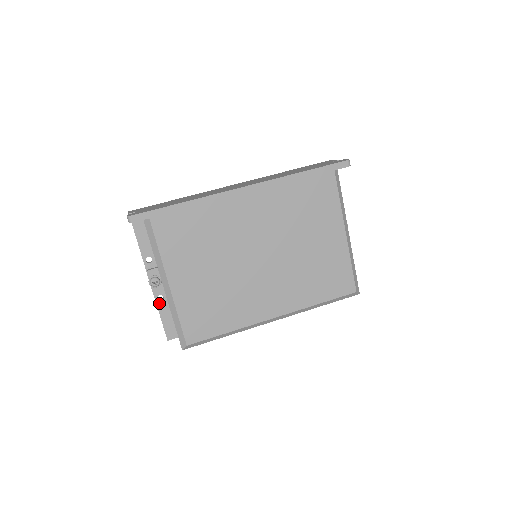
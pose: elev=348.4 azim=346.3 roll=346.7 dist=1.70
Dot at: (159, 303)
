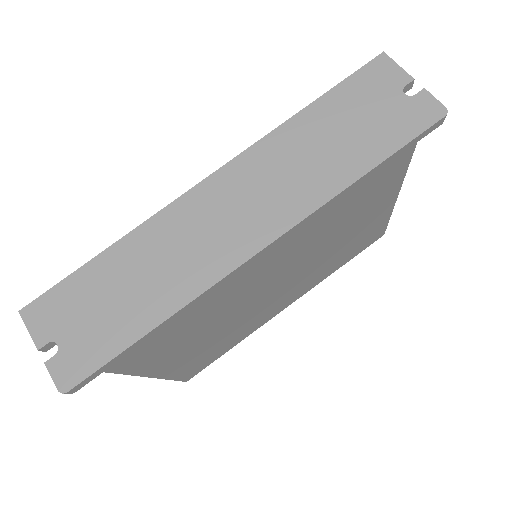
Dot at: occluded
